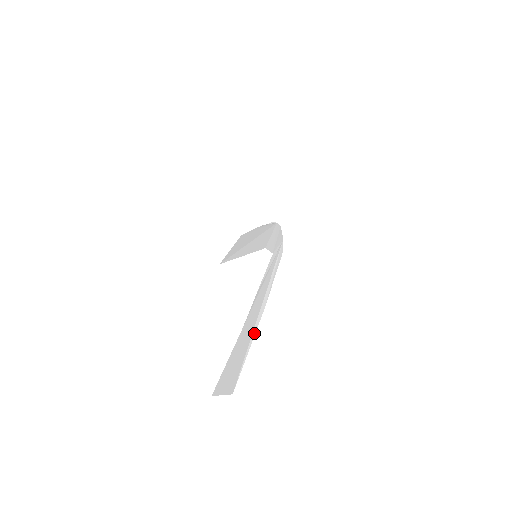
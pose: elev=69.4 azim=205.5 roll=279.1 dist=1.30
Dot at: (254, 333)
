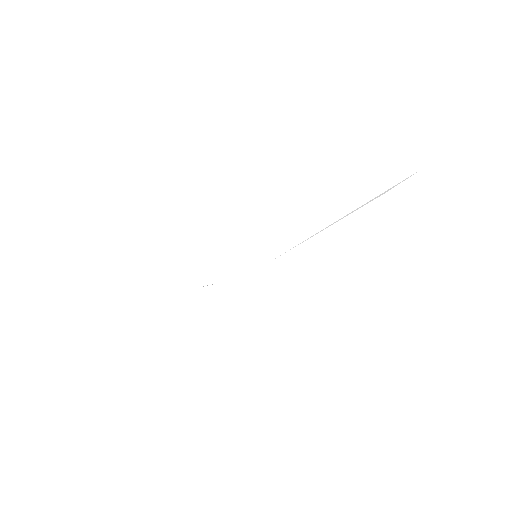
Dot at: occluded
